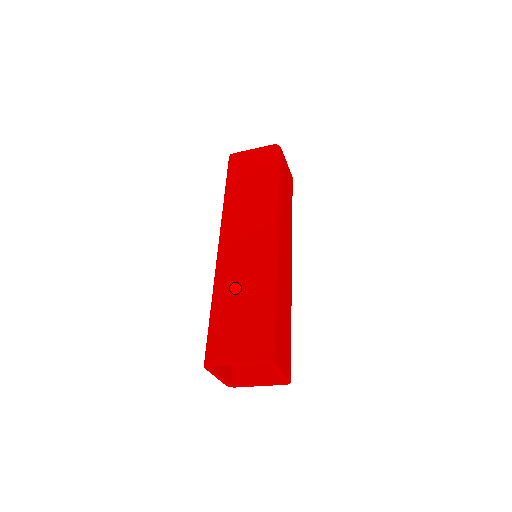
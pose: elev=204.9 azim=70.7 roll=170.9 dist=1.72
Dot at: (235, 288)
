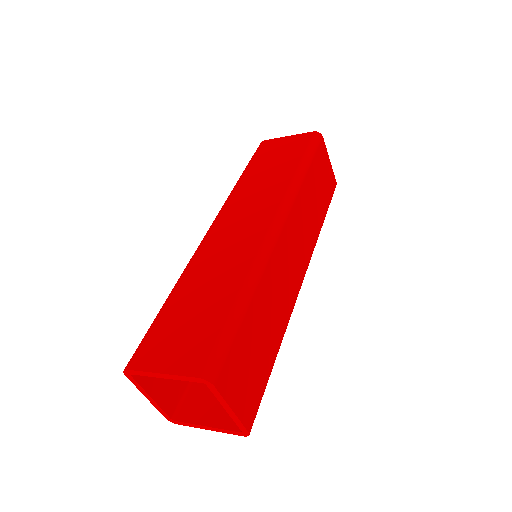
Dot at: (203, 279)
